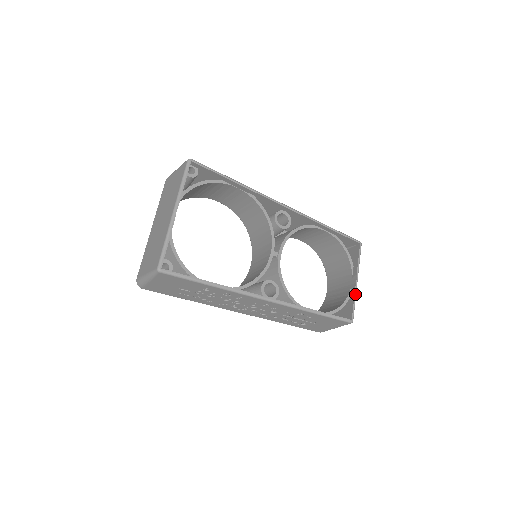
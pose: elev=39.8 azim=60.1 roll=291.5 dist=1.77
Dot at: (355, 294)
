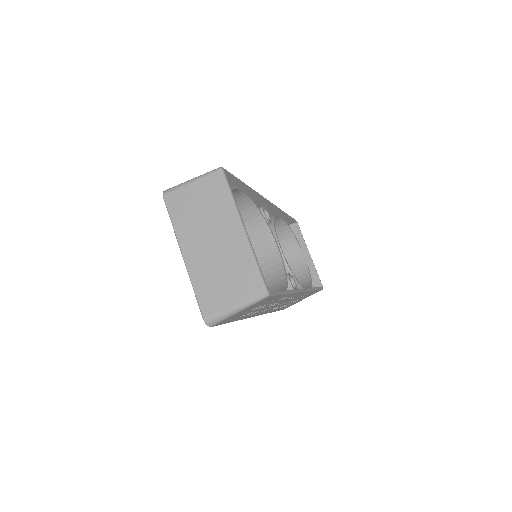
Dot at: (314, 265)
